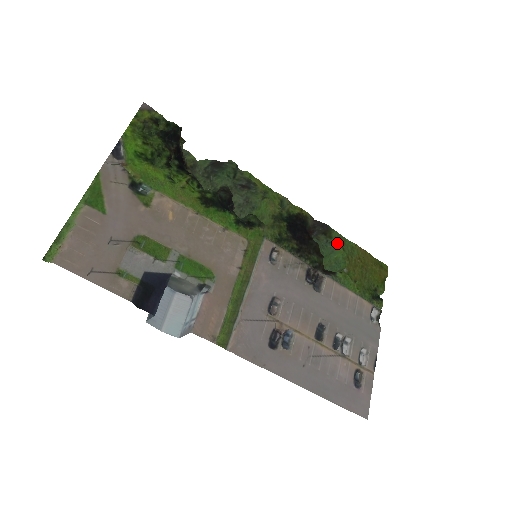
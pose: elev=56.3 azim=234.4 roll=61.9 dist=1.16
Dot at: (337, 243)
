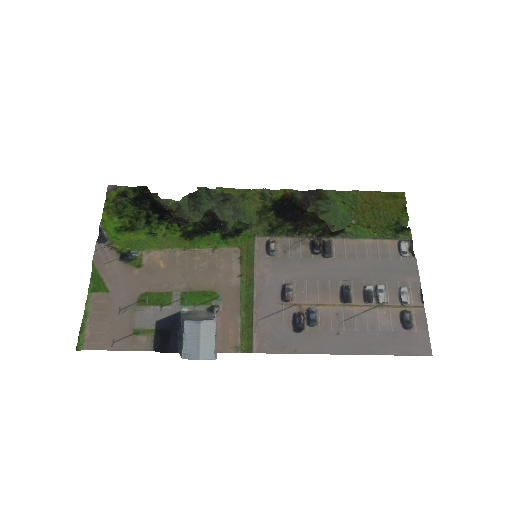
Dot at: (335, 200)
